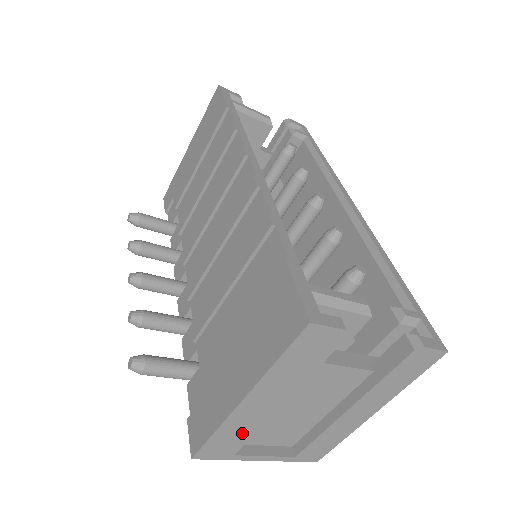
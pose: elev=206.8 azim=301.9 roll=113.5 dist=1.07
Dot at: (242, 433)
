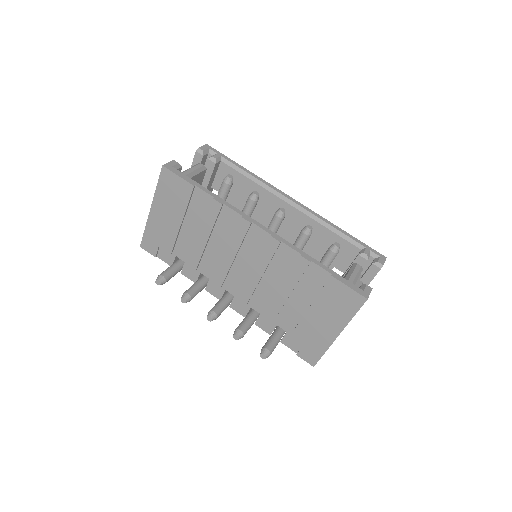
Dot at: occluded
